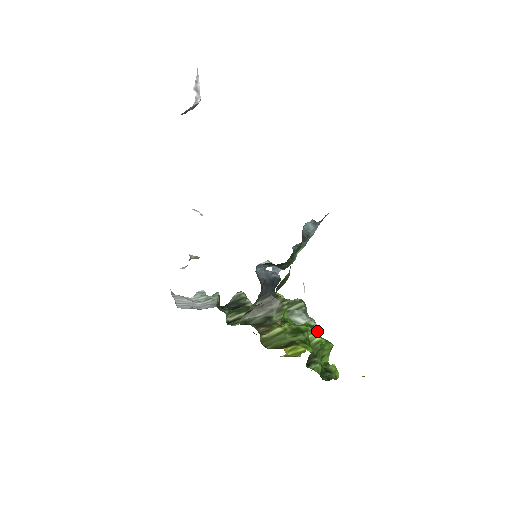
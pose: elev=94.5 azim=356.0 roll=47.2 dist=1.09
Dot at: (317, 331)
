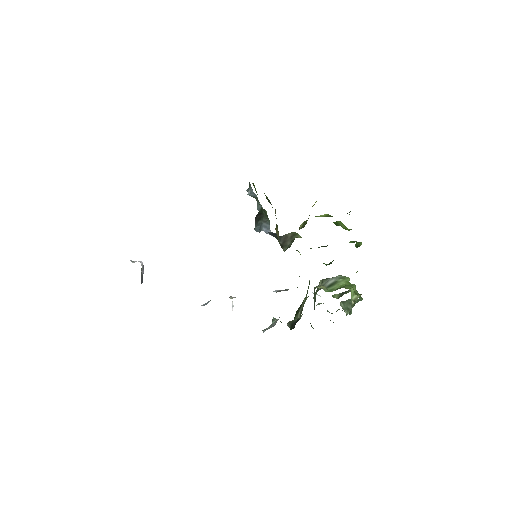
Dot at: occluded
